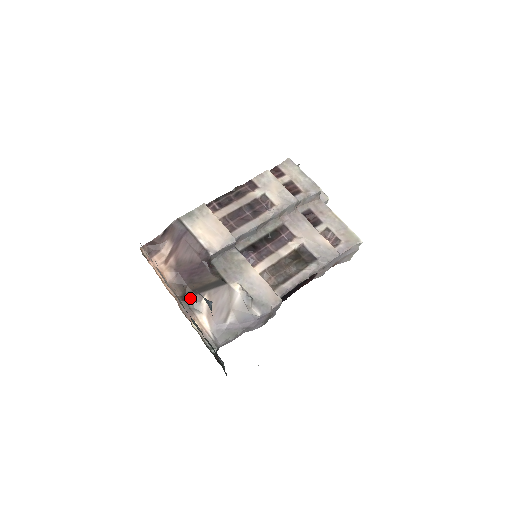
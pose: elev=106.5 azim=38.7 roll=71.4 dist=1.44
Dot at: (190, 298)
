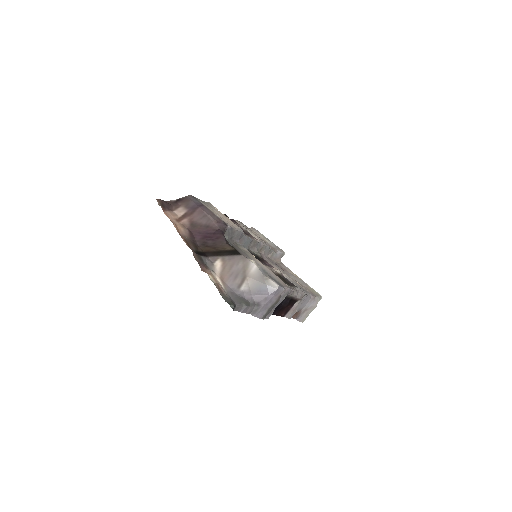
Dot at: (203, 256)
